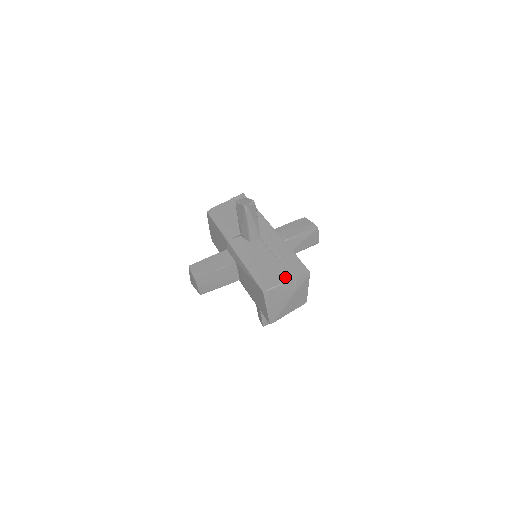
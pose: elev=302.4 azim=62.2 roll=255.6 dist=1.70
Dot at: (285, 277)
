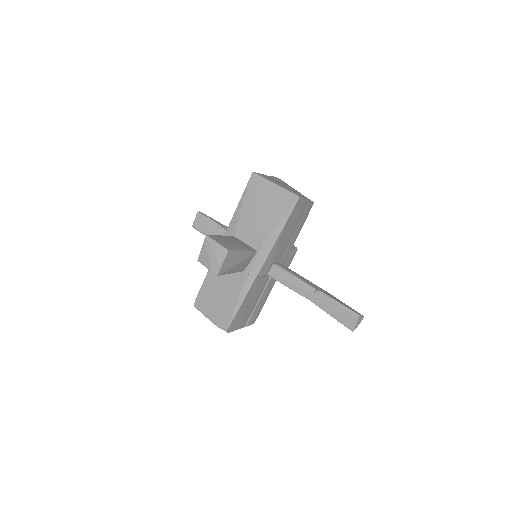
Dot at: occluded
